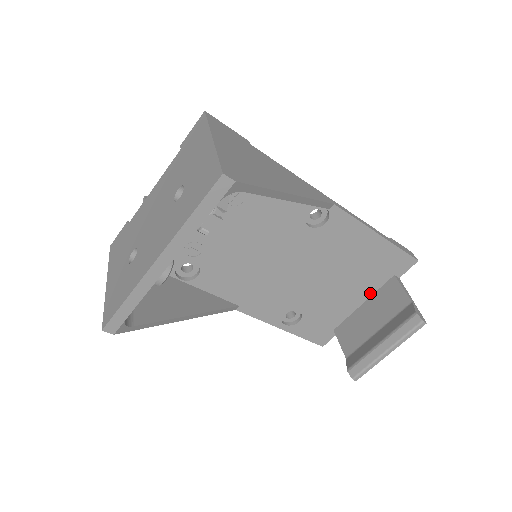
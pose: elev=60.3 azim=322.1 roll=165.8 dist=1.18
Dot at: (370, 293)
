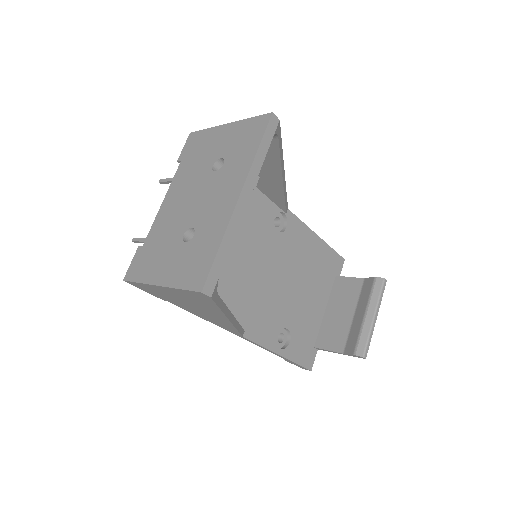
Dot at: (327, 298)
